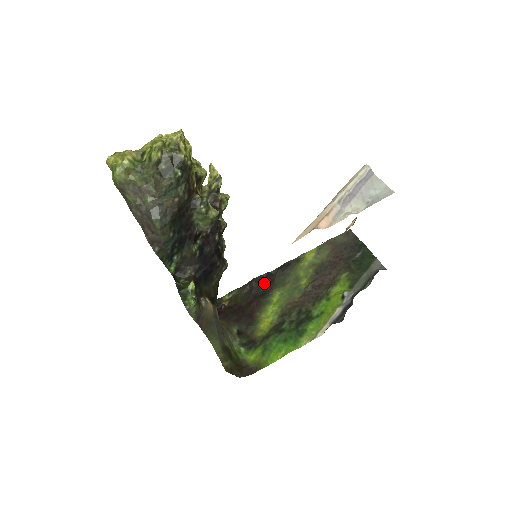
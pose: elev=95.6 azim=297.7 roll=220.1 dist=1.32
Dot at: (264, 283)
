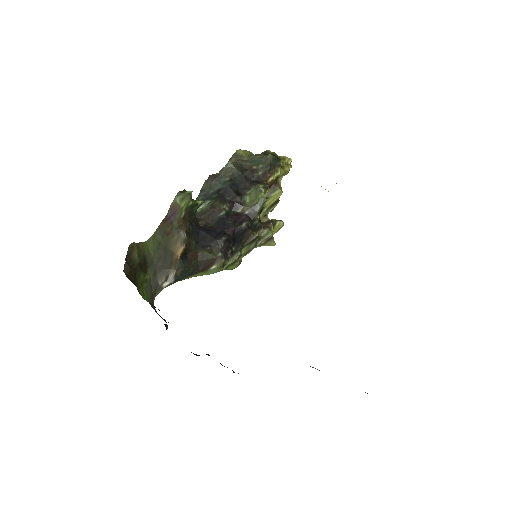
Dot at: occluded
